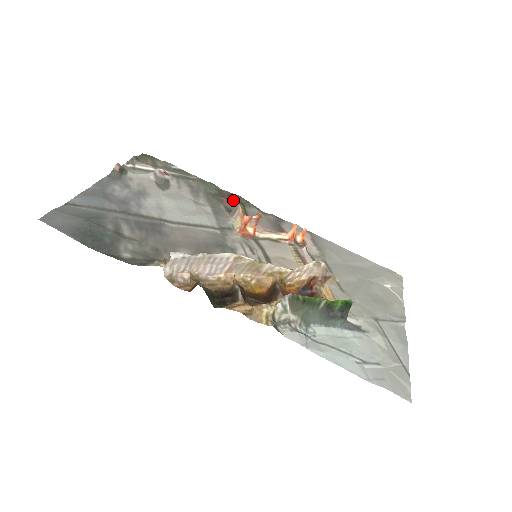
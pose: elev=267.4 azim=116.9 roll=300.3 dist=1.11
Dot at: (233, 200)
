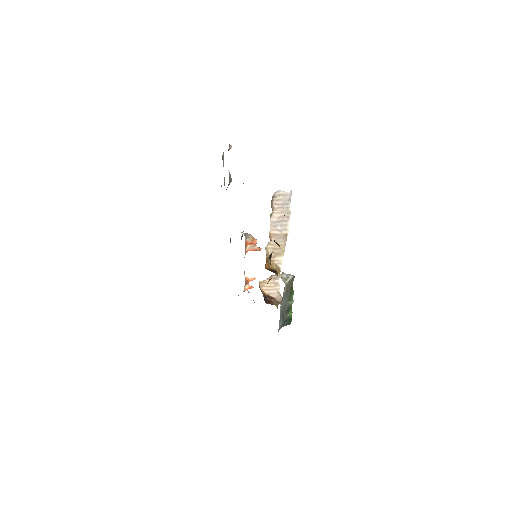
Dot at: occluded
